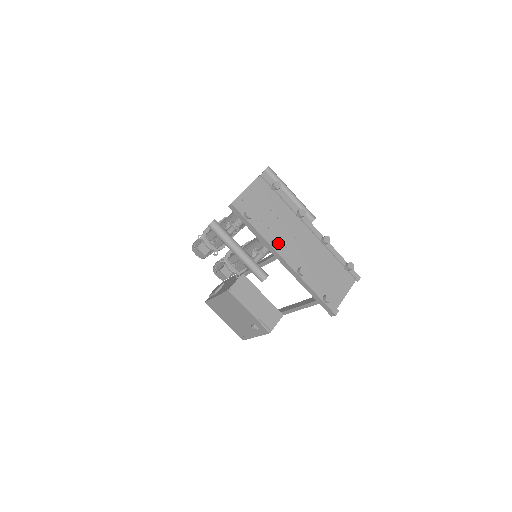
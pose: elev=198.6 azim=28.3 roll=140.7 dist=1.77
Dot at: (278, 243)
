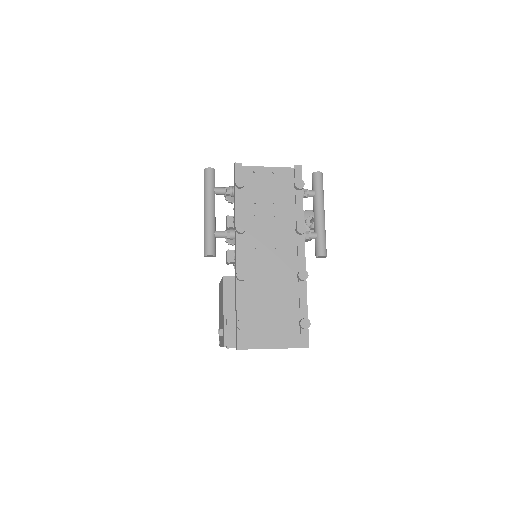
Dot at: (242, 229)
